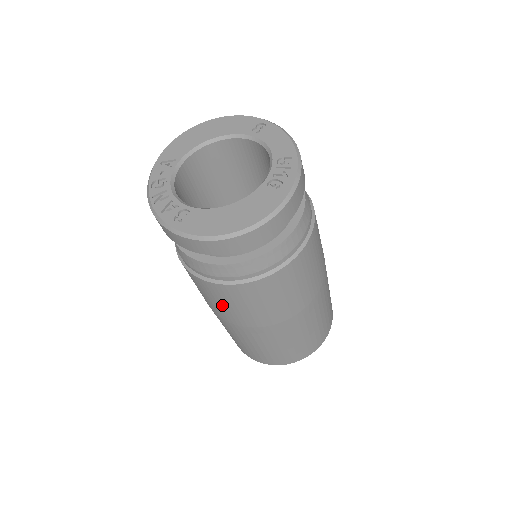
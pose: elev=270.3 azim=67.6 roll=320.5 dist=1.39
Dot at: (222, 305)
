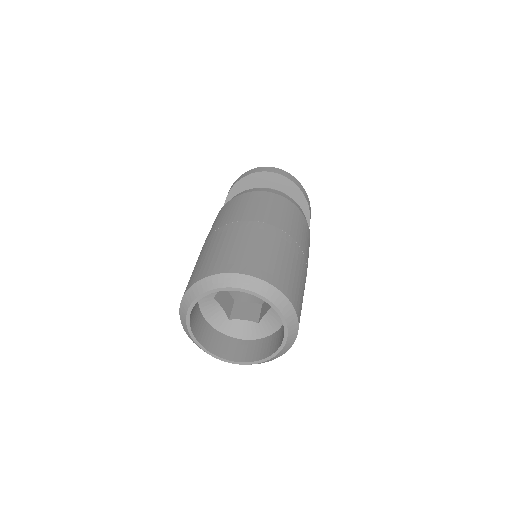
Dot at: (221, 216)
